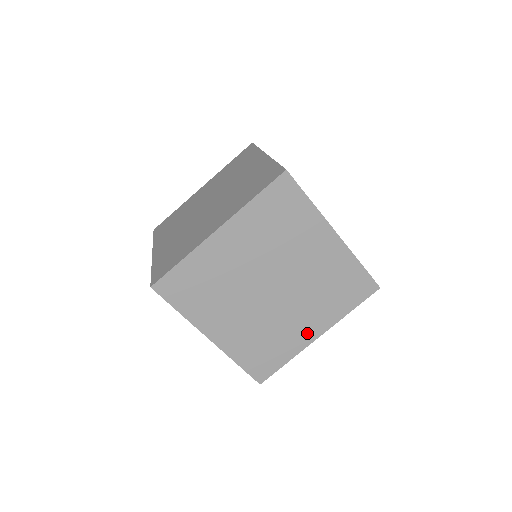
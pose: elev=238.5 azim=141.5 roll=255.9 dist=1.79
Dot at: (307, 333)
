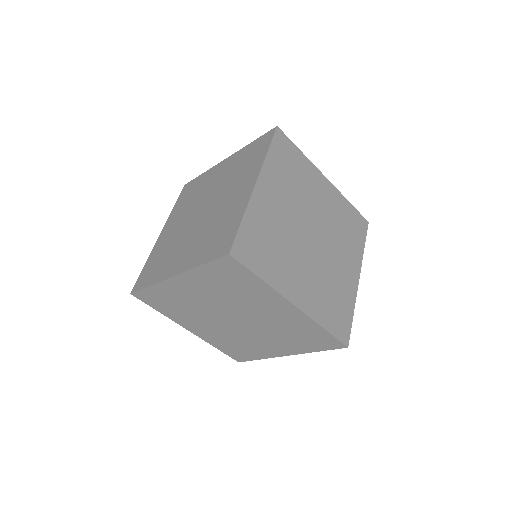
Dot at: (275, 351)
